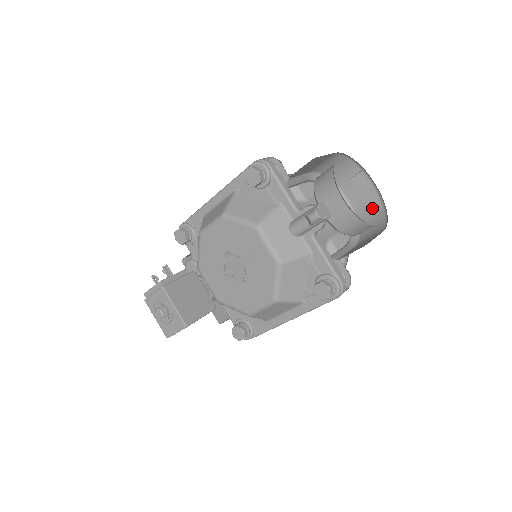
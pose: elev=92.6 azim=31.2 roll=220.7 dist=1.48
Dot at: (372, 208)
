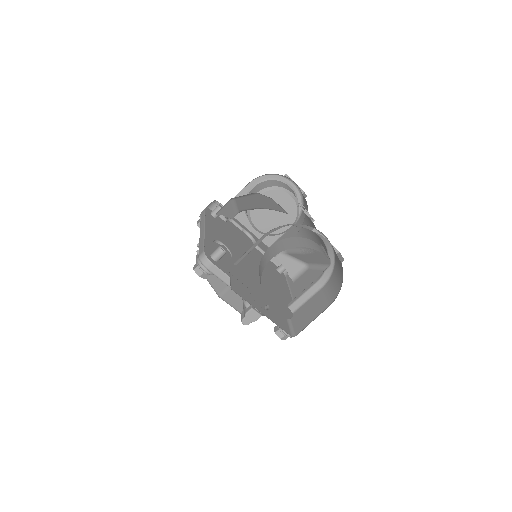
Dot at: (338, 259)
